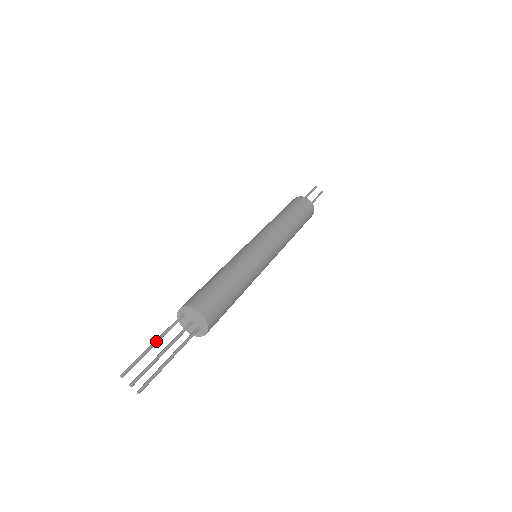
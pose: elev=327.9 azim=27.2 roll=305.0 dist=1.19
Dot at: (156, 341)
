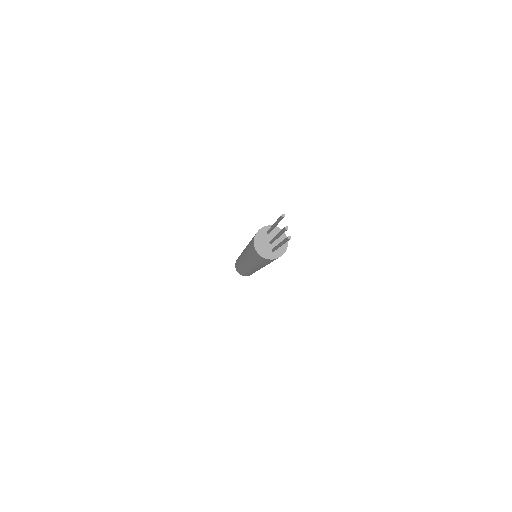
Dot at: occluded
